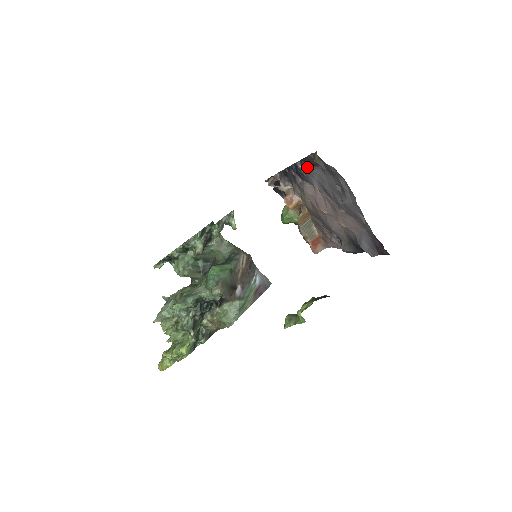
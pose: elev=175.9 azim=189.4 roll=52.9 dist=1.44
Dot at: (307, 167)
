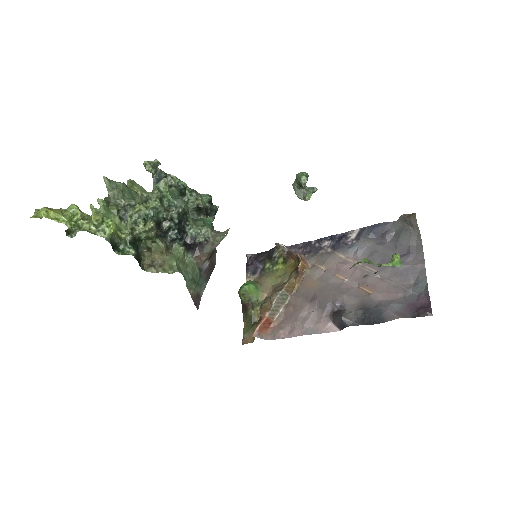
Dot at: (366, 235)
